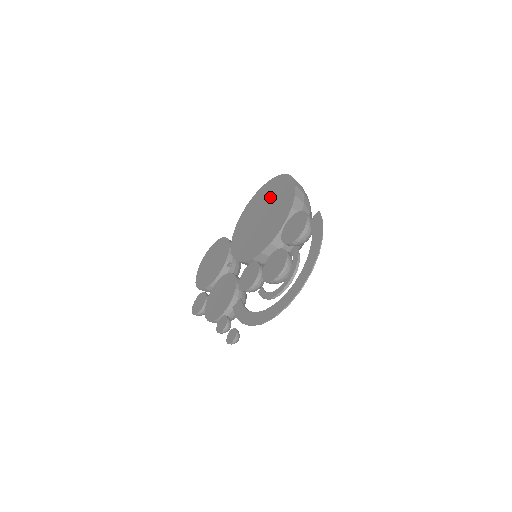
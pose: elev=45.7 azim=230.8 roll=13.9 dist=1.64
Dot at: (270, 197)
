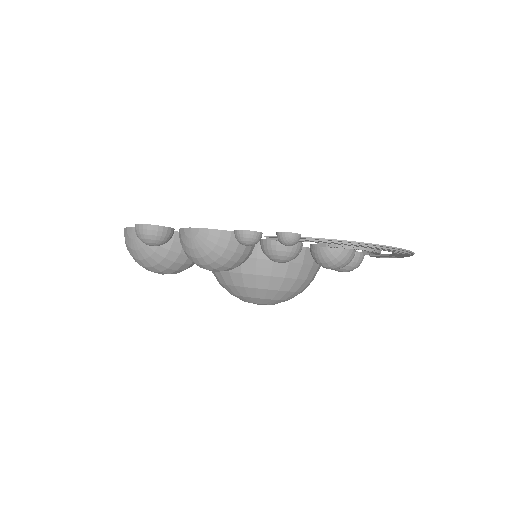
Dot at: occluded
